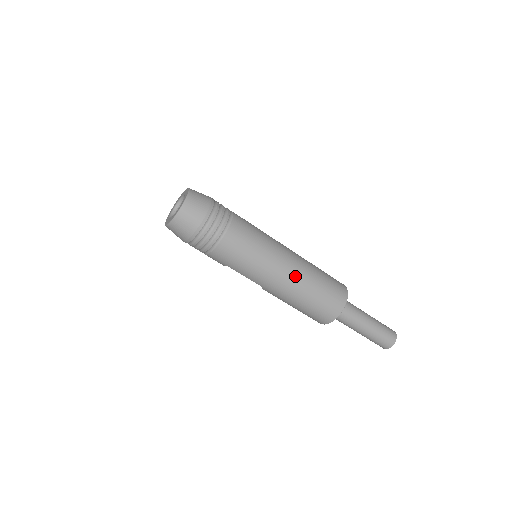
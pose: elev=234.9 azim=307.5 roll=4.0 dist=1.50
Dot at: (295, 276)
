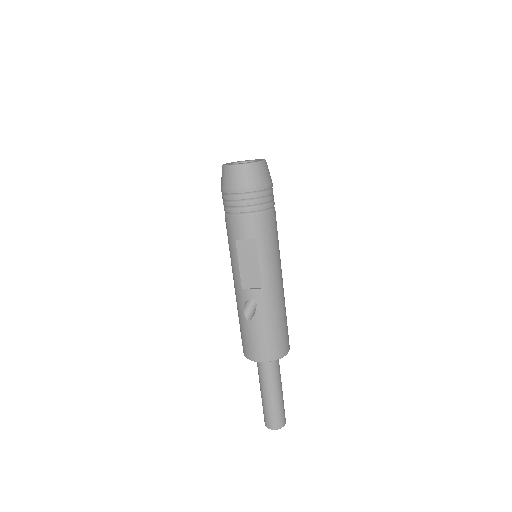
Dot at: (283, 289)
